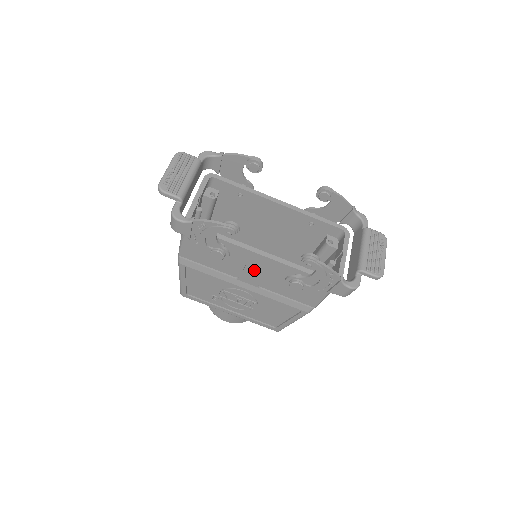
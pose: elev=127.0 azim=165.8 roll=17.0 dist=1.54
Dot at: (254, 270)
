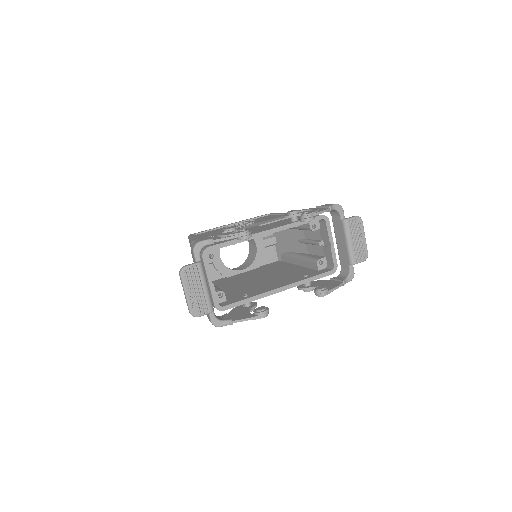
Dot at: occluded
